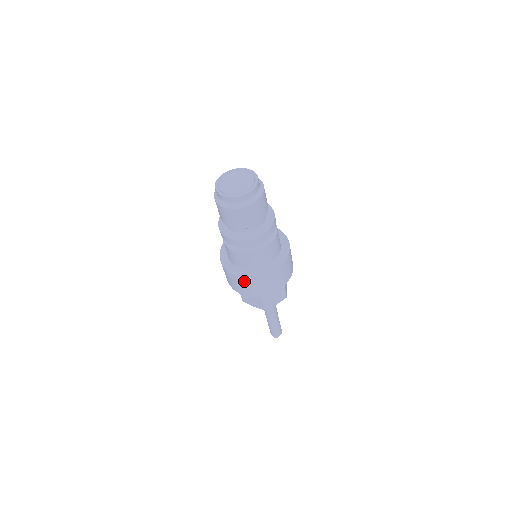
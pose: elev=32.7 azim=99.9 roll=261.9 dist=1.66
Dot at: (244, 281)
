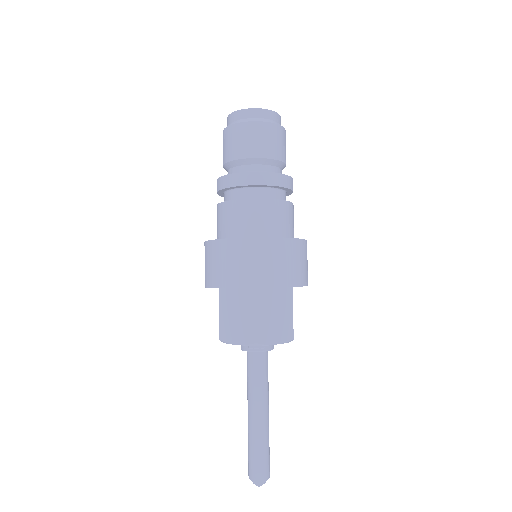
Dot at: (238, 247)
